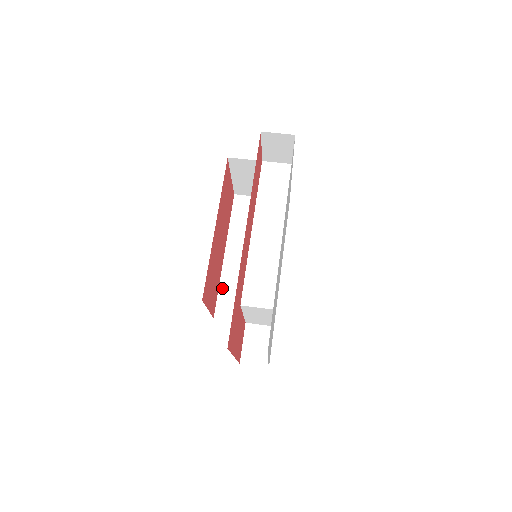
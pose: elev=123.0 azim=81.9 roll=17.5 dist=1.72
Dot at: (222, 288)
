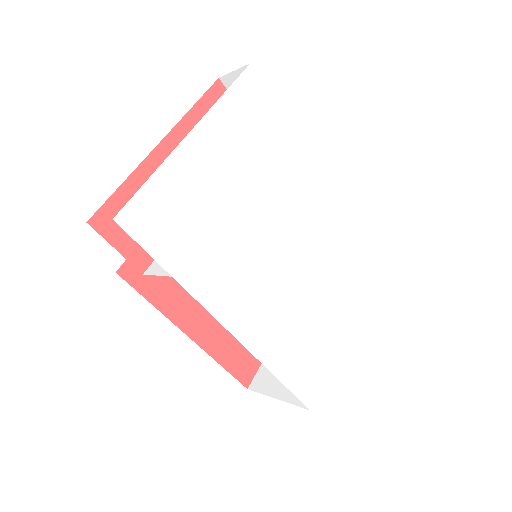
Dot at: (155, 305)
